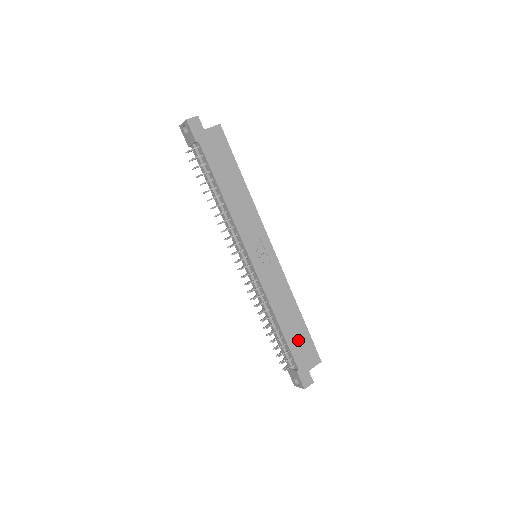
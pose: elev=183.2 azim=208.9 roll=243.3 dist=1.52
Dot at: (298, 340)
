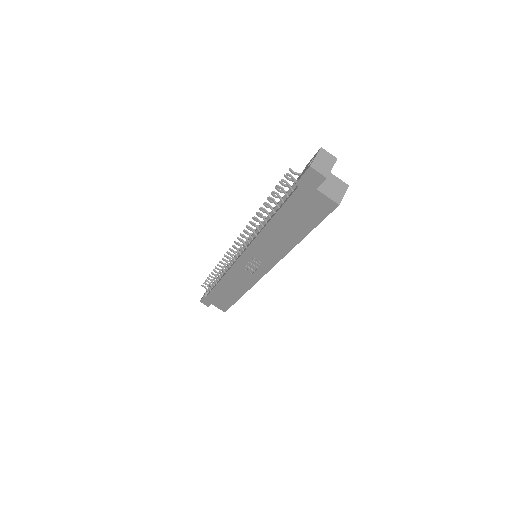
Dot at: (222, 296)
